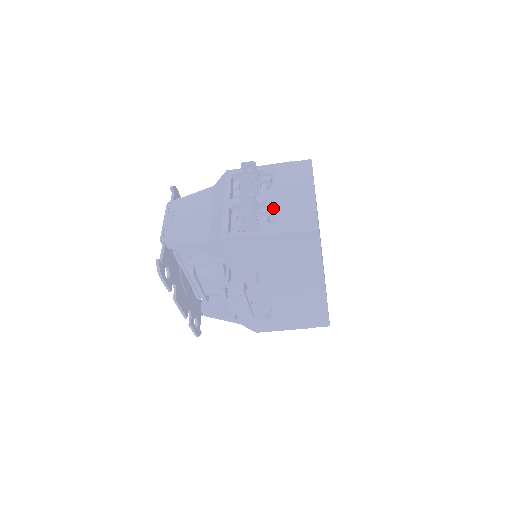
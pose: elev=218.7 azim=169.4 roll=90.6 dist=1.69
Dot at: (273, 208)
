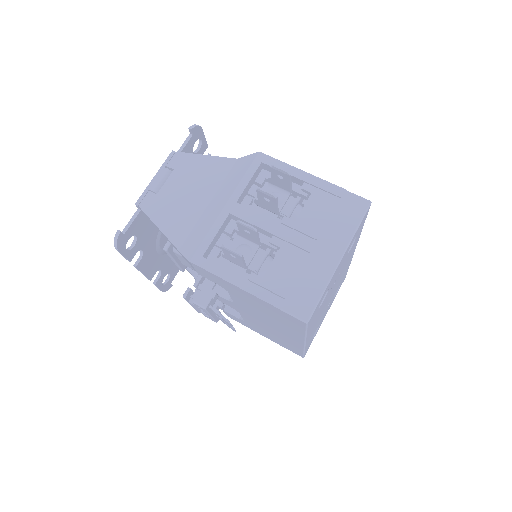
Dot at: occluded
